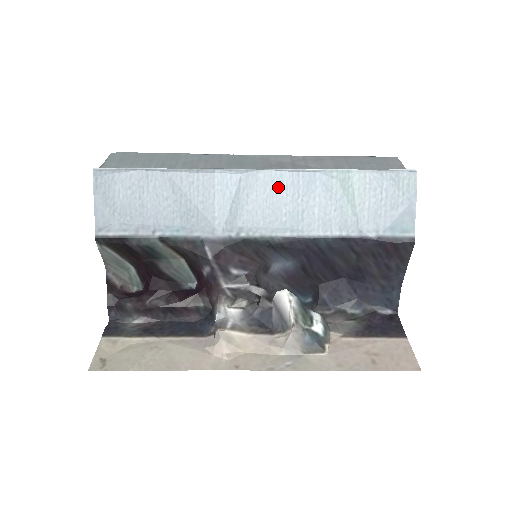
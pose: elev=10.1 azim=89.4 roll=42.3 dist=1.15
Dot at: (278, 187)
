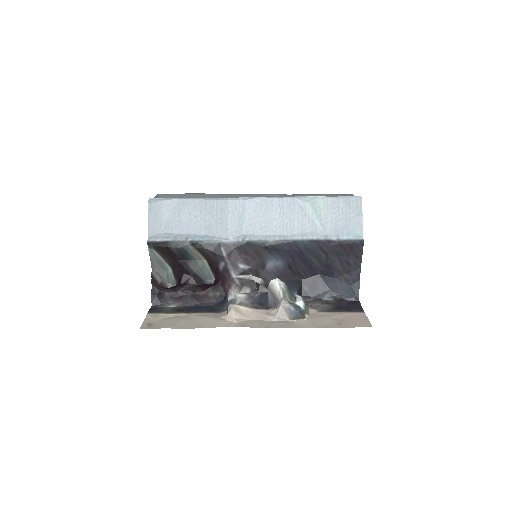
Dot at: (270, 208)
